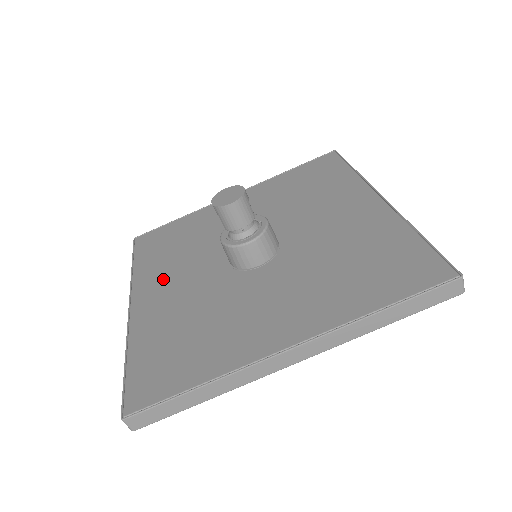
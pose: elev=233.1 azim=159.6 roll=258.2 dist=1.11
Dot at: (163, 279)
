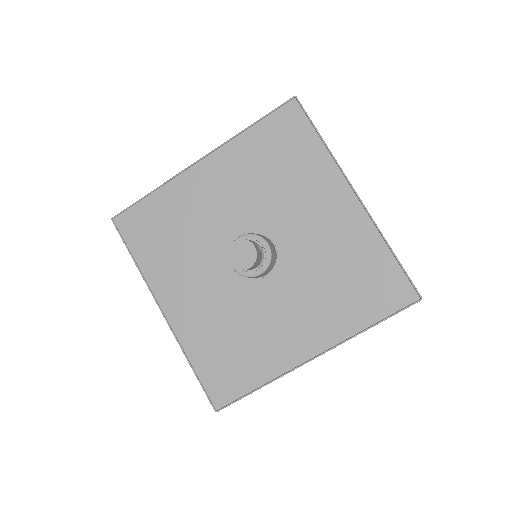
Dot at: (179, 283)
